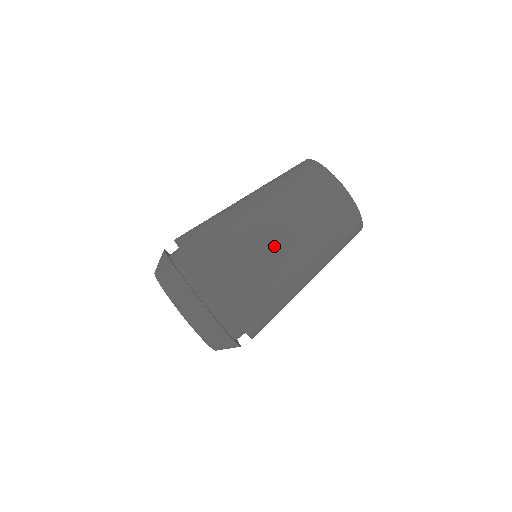
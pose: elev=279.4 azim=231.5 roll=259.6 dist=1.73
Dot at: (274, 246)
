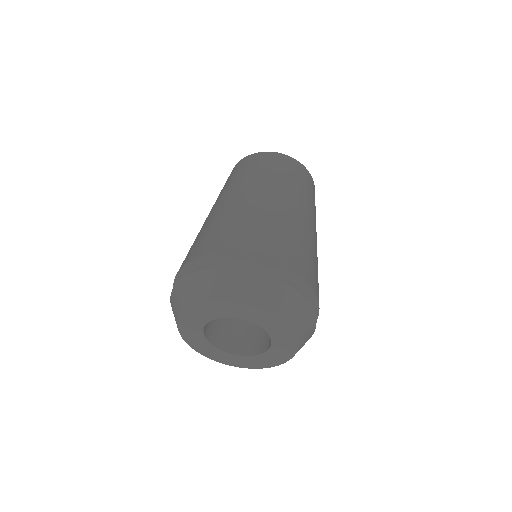
Dot at: (315, 237)
